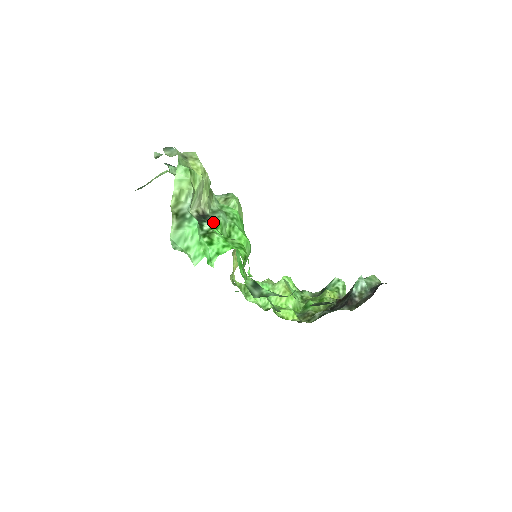
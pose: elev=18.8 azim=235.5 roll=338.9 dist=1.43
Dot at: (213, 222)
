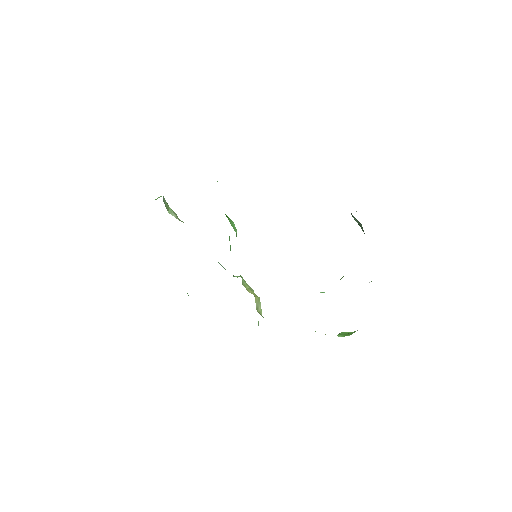
Dot at: occluded
